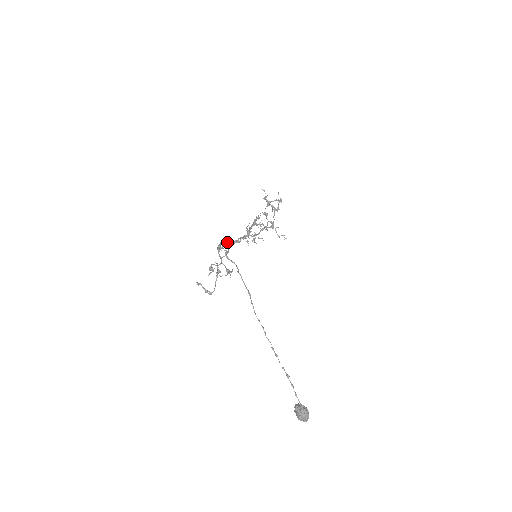
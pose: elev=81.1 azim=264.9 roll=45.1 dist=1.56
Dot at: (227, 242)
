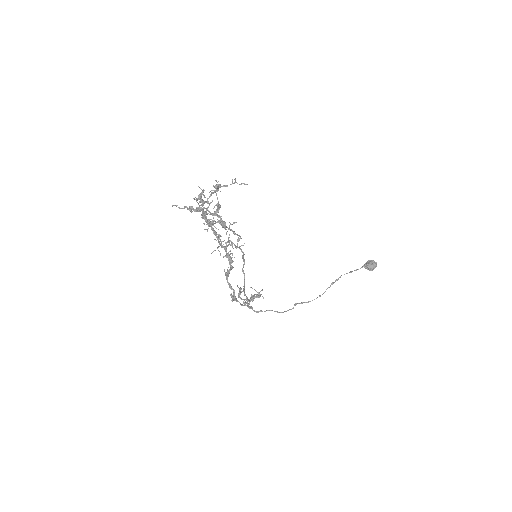
Dot at: (229, 284)
